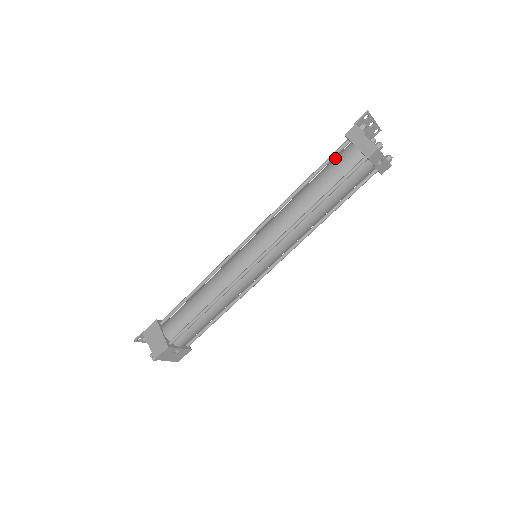
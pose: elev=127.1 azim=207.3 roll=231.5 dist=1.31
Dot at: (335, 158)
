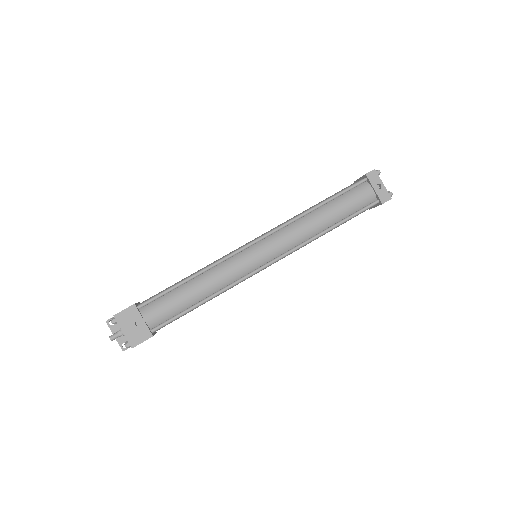
Dot at: occluded
